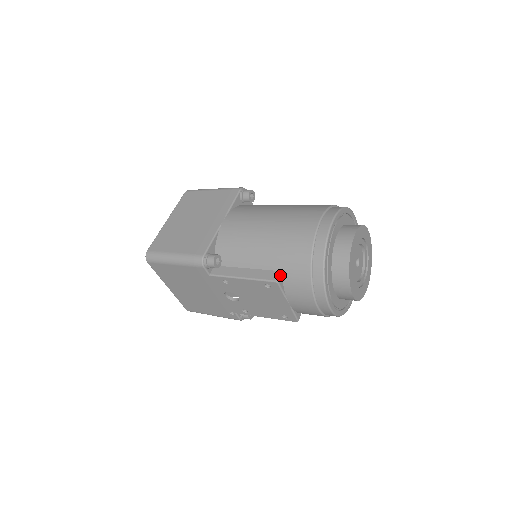
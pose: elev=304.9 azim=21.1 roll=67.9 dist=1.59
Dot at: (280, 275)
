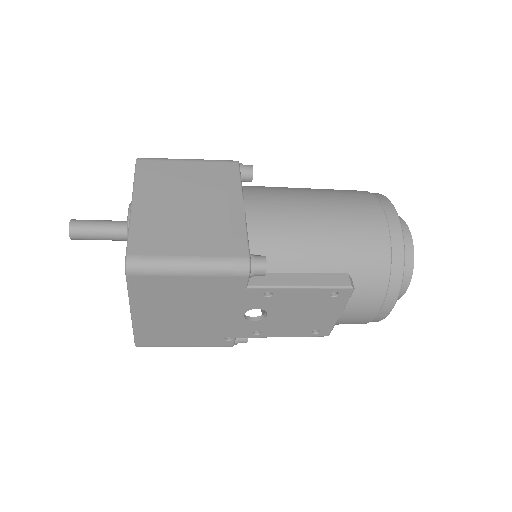
Dot at: (351, 278)
